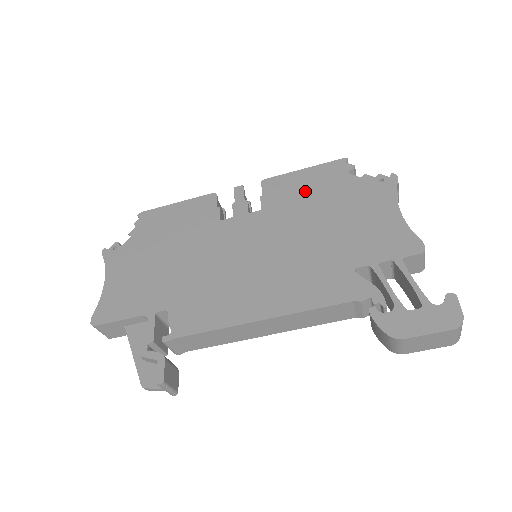
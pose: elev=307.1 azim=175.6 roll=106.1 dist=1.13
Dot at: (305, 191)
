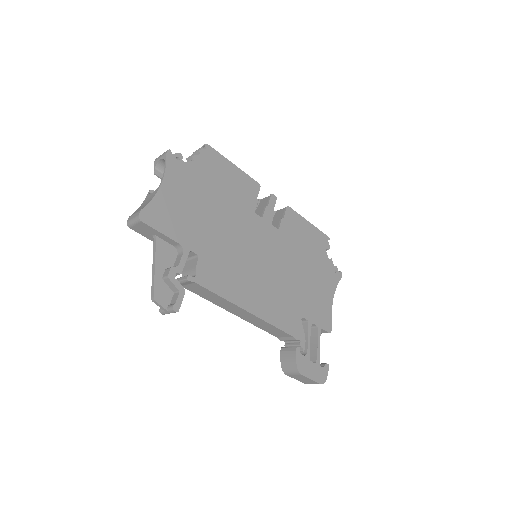
Dot at: (304, 240)
